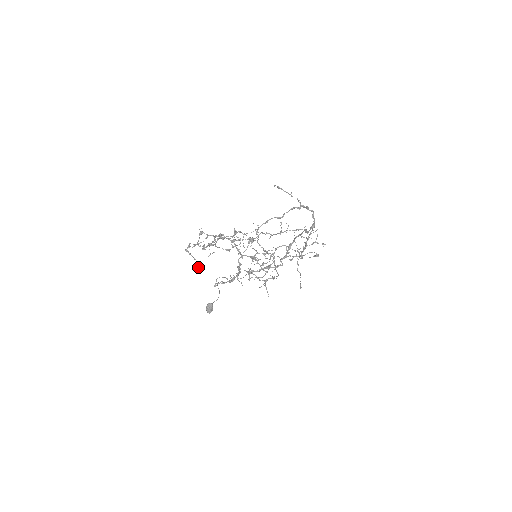
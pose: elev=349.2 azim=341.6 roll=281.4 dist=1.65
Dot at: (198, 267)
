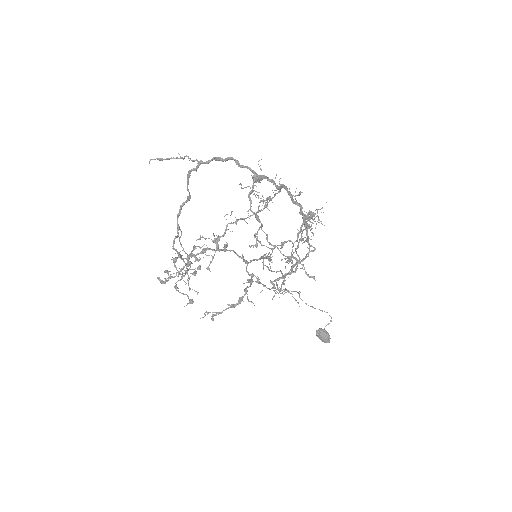
Dot at: (191, 303)
